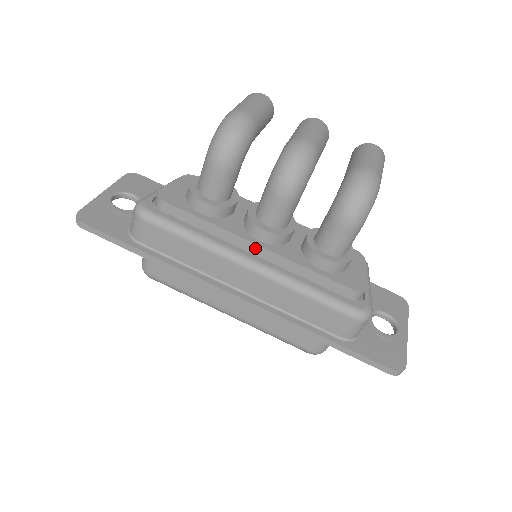
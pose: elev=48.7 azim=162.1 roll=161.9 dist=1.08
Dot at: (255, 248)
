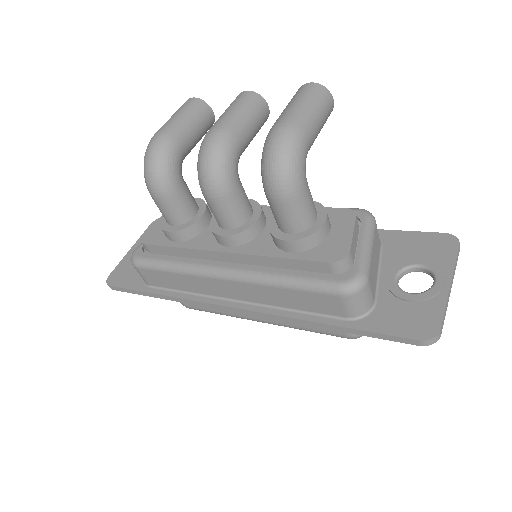
Dot at: (225, 256)
